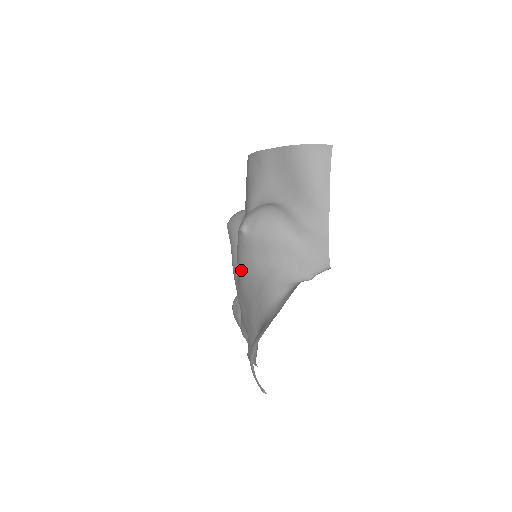
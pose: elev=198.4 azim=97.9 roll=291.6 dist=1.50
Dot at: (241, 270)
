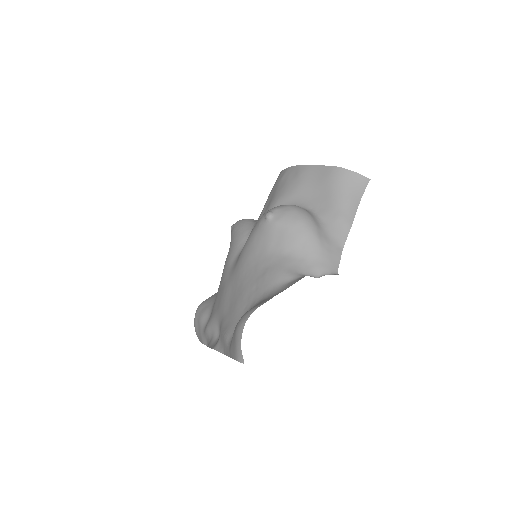
Dot at: (247, 255)
